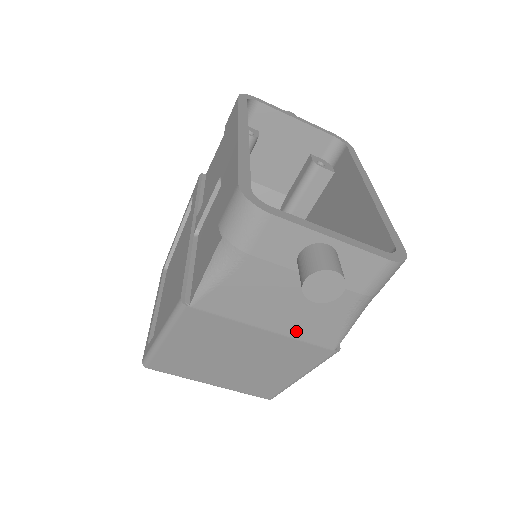
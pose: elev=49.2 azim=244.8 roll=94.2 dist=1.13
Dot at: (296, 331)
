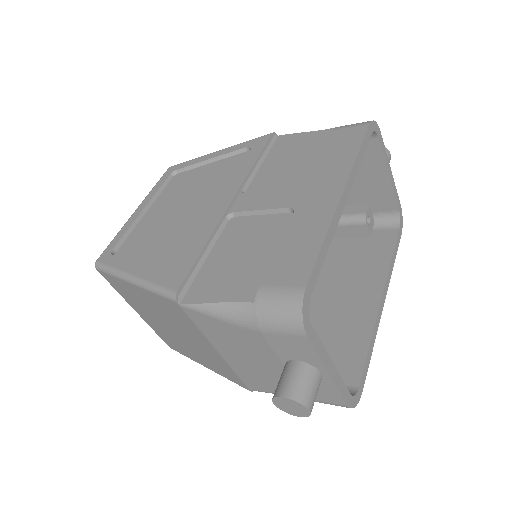
Dot at: (238, 368)
